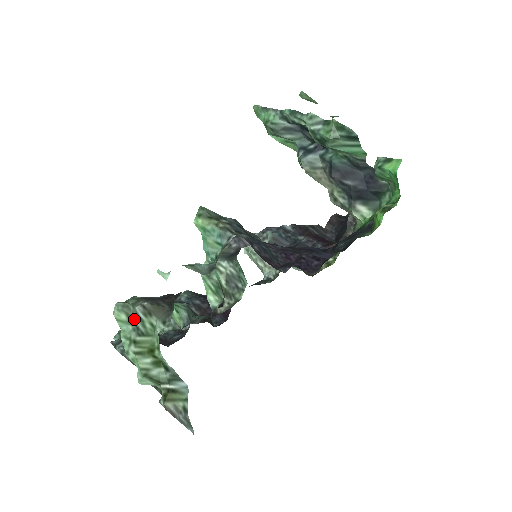
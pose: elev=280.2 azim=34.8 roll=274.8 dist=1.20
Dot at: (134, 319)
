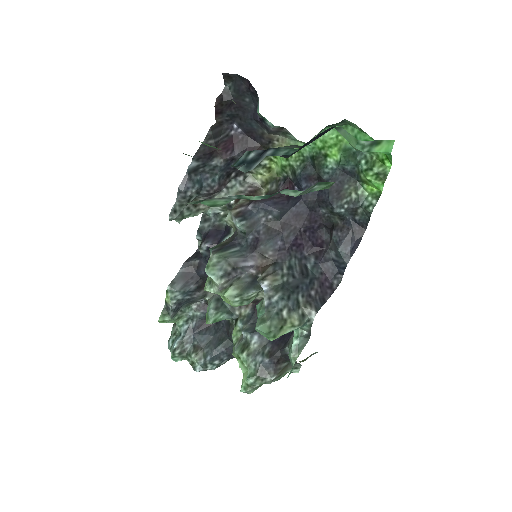
Dot at: occluded
